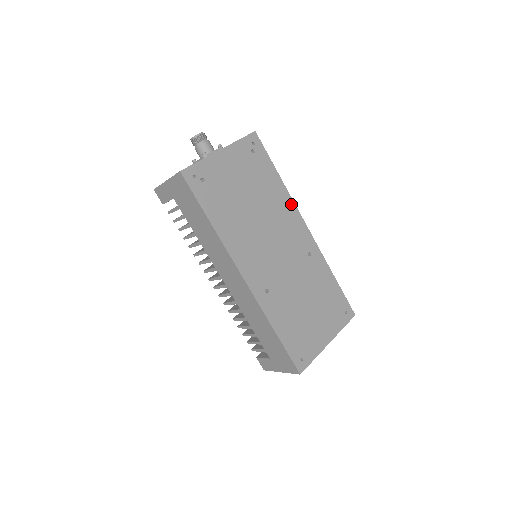
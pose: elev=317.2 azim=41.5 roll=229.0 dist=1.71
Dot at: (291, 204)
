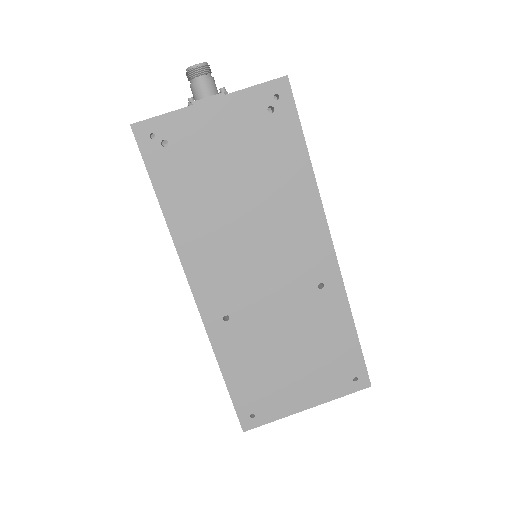
Dot at: (315, 205)
